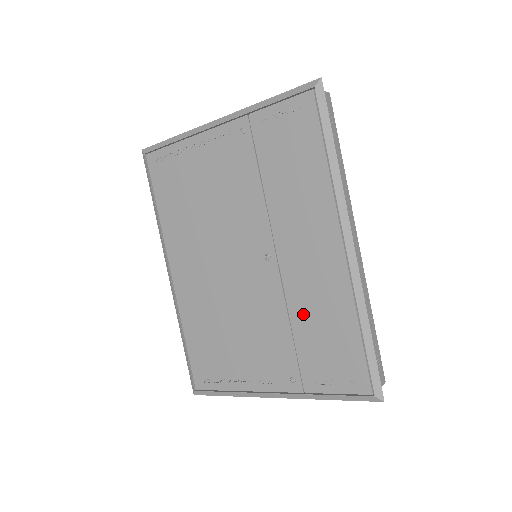
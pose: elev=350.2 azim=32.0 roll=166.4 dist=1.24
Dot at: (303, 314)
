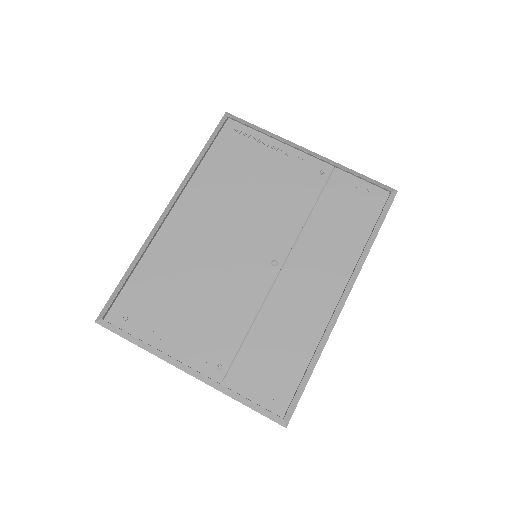
Dot at: (271, 322)
